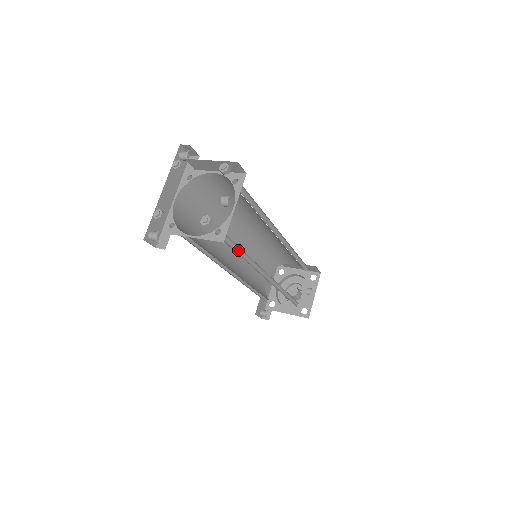
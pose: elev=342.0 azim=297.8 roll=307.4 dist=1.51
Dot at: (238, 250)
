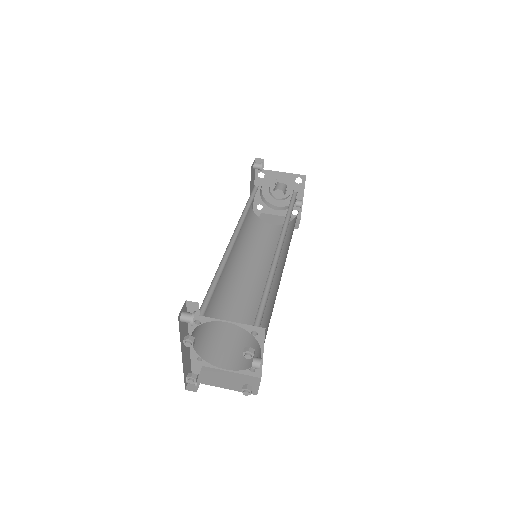
Dot at: occluded
